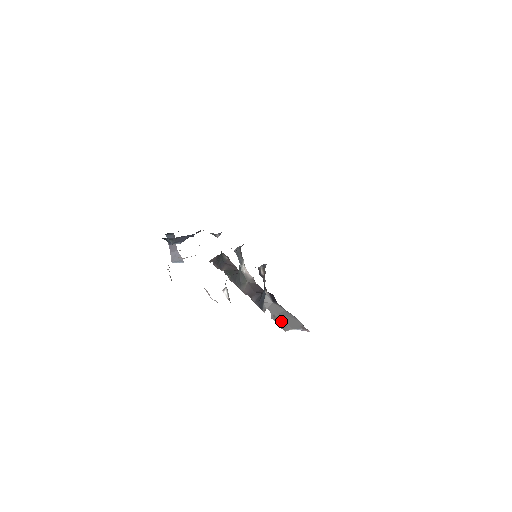
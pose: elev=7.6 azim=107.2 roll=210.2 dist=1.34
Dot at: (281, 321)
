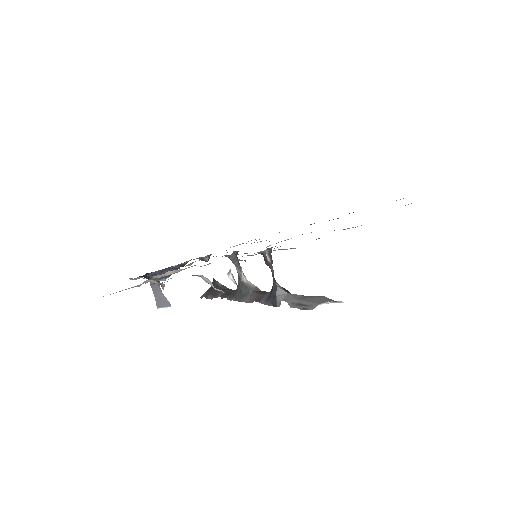
Dot at: (303, 303)
